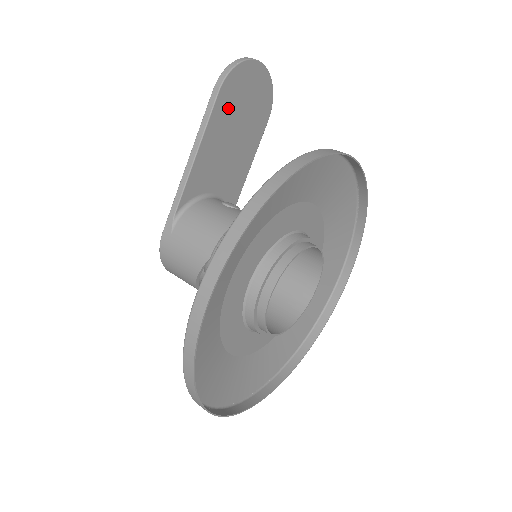
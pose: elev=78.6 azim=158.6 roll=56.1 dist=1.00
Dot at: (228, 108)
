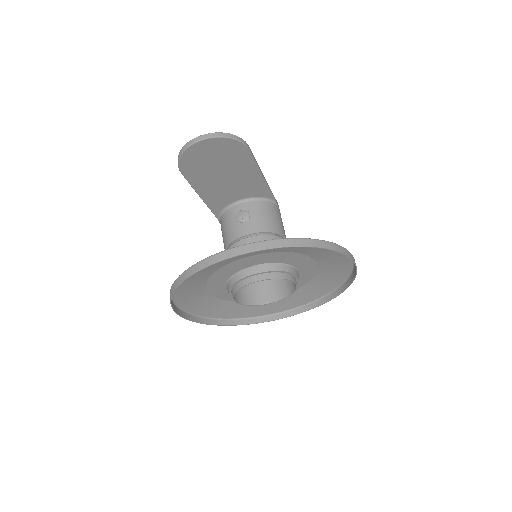
Dot at: (200, 173)
